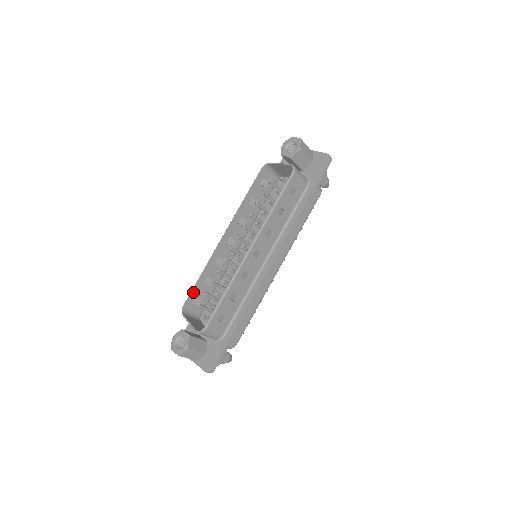
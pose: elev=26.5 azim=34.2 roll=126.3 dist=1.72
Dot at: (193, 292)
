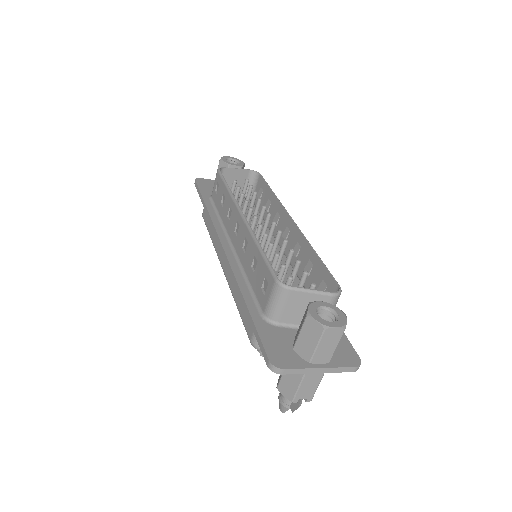
Dot at: (268, 265)
